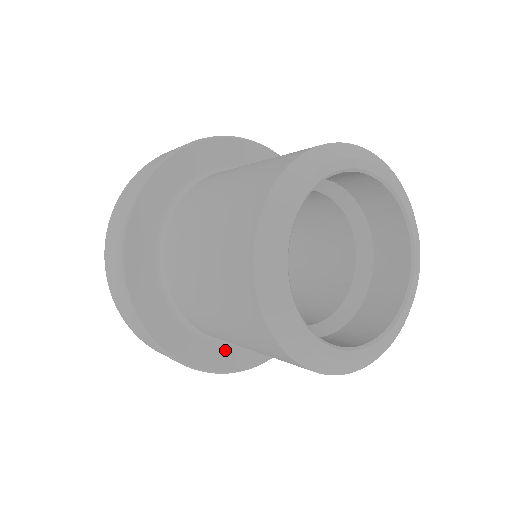
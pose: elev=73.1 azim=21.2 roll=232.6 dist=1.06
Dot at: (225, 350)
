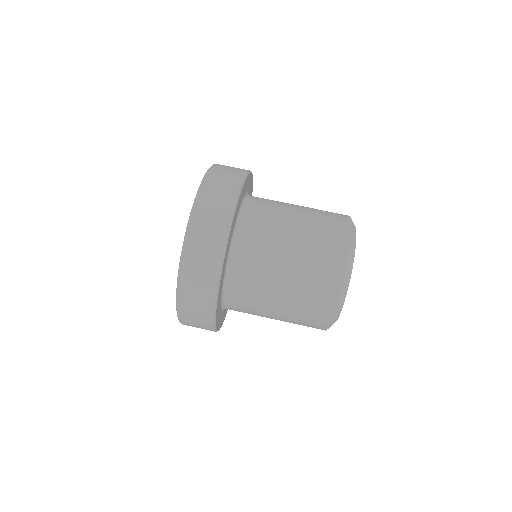
Dot at: (224, 271)
